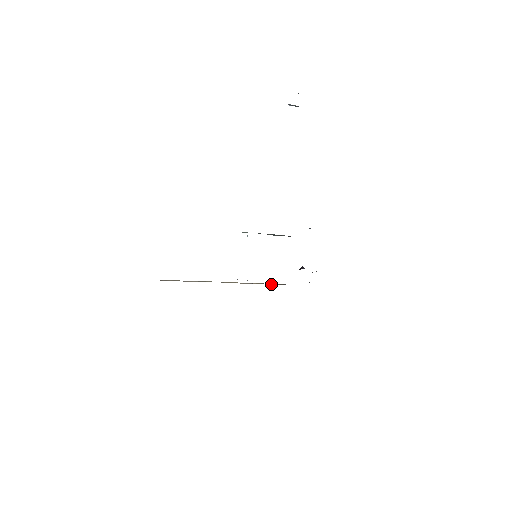
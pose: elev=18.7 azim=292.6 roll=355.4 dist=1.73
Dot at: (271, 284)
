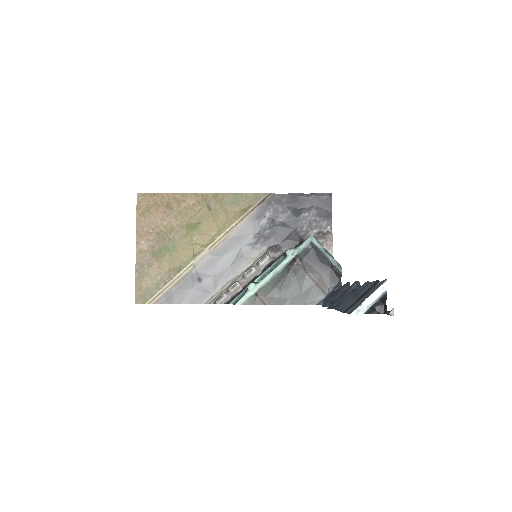
Dot at: (254, 207)
